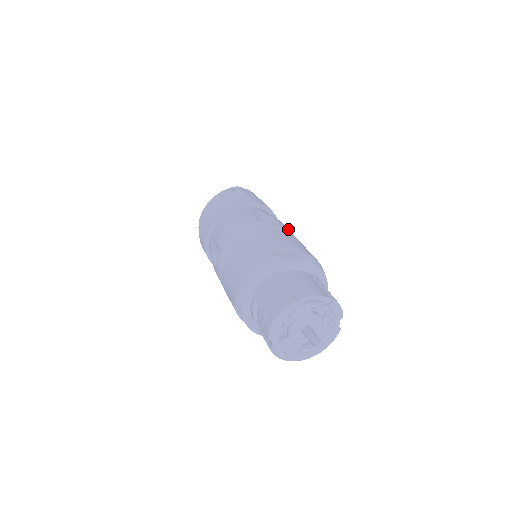
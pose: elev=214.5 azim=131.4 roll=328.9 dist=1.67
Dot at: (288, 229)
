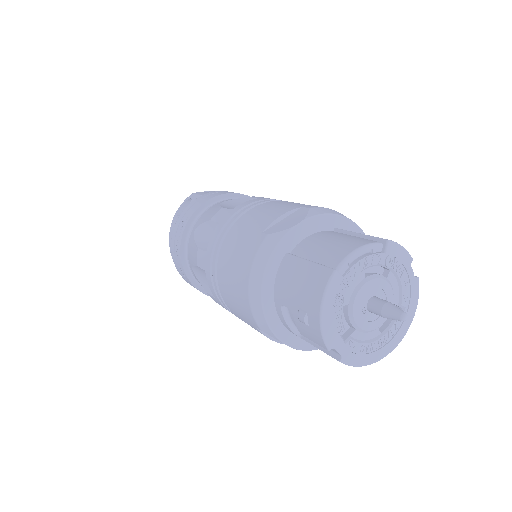
Dot at: (274, 199)
